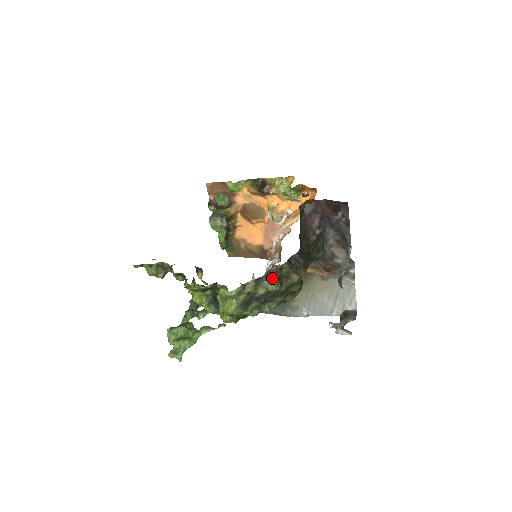
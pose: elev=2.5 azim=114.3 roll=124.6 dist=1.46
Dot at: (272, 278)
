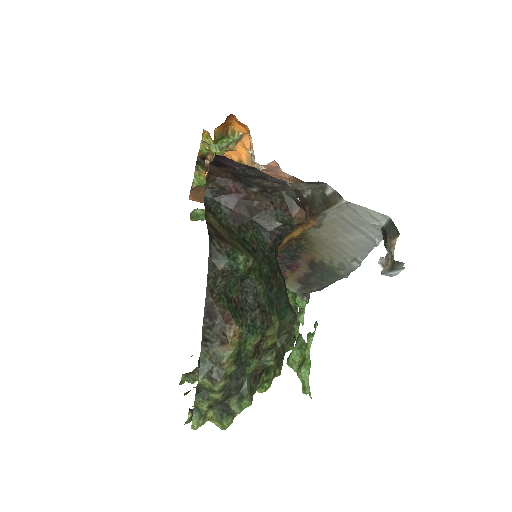
Dot at: (203, 382)
